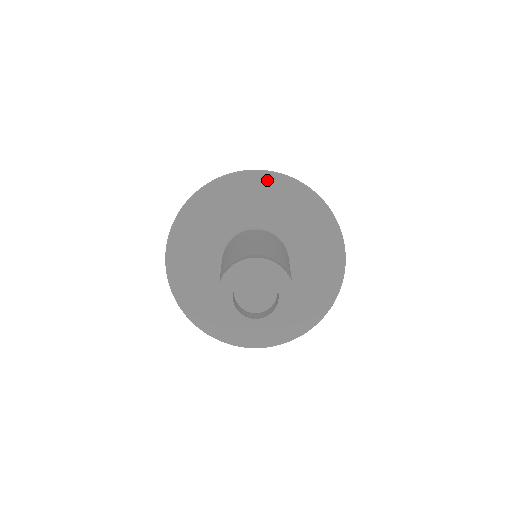
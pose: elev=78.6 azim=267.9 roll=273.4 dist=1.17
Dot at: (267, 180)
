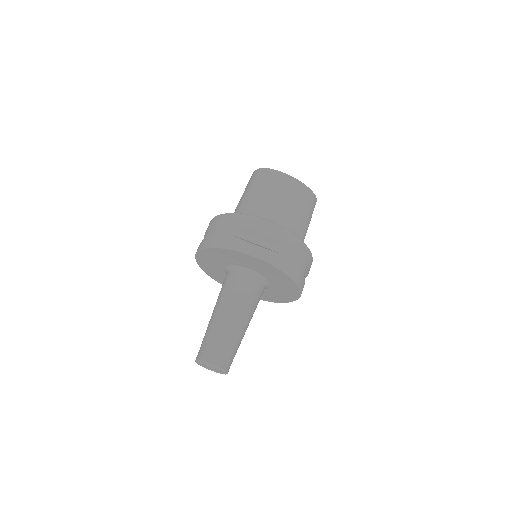
Dot at: (290, 281)
